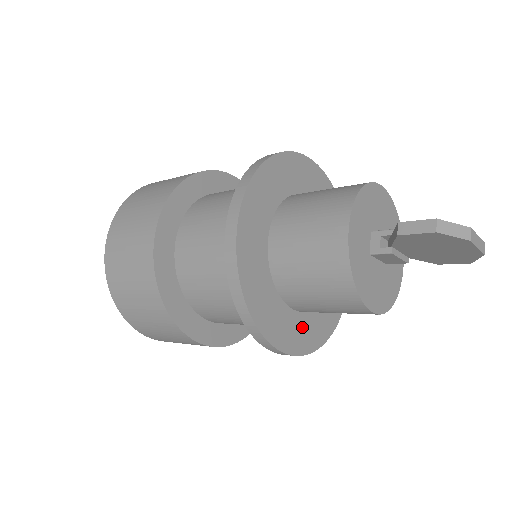
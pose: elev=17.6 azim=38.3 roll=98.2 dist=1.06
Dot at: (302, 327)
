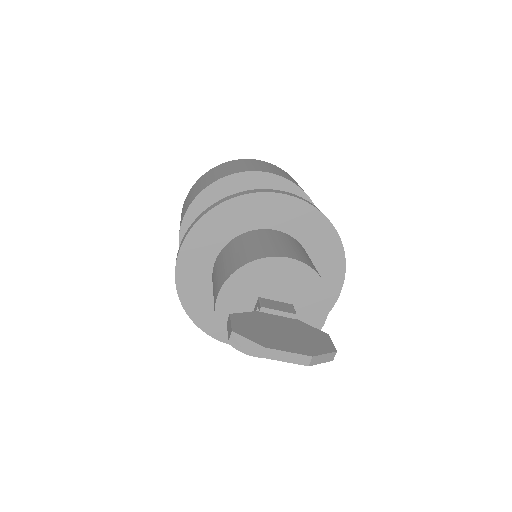
Dot at: occluded
